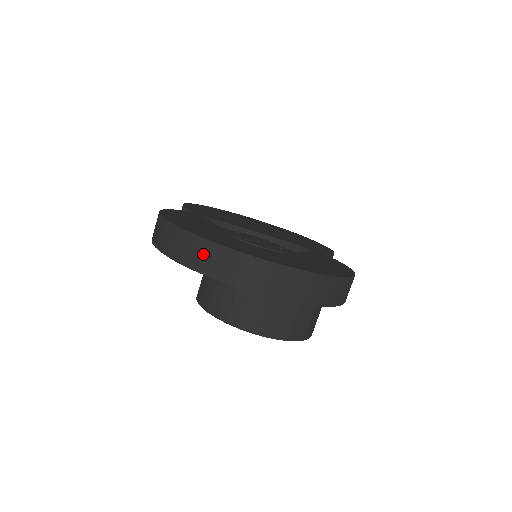
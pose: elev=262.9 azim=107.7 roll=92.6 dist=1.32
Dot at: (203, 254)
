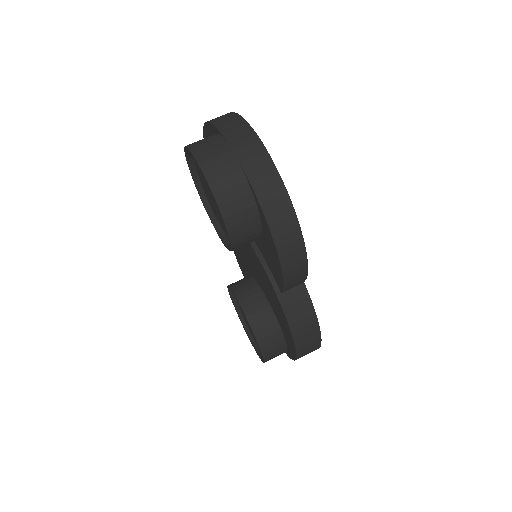
Dot at: (220, 116)
